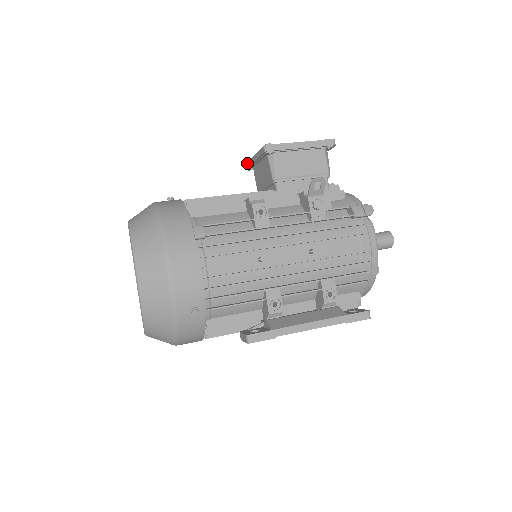
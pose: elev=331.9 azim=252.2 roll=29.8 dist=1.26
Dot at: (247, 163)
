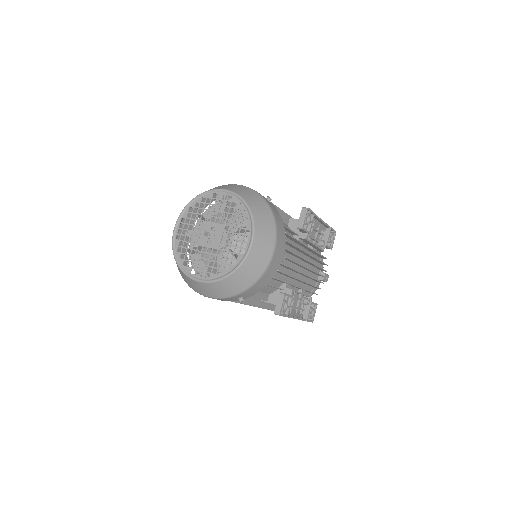
Dot at: occluded
